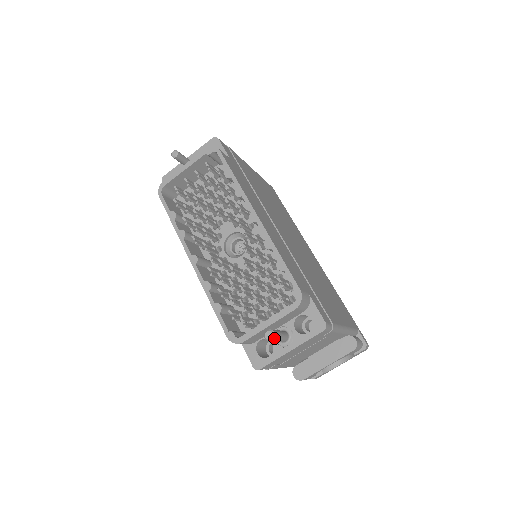
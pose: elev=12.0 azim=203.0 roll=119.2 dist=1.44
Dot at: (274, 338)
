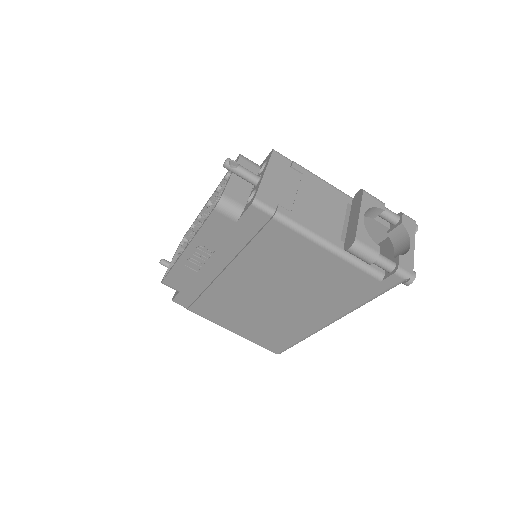
Dot at: (228, 158)
